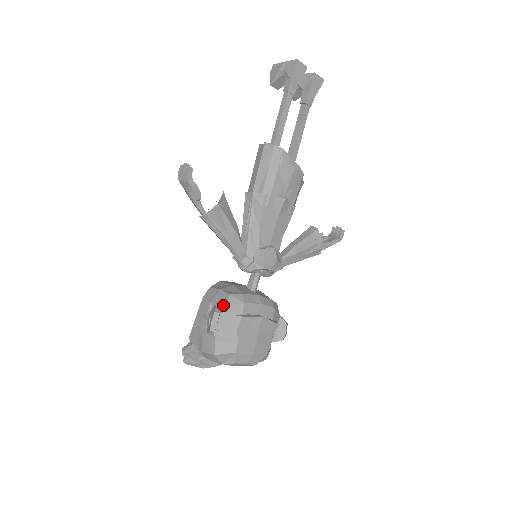
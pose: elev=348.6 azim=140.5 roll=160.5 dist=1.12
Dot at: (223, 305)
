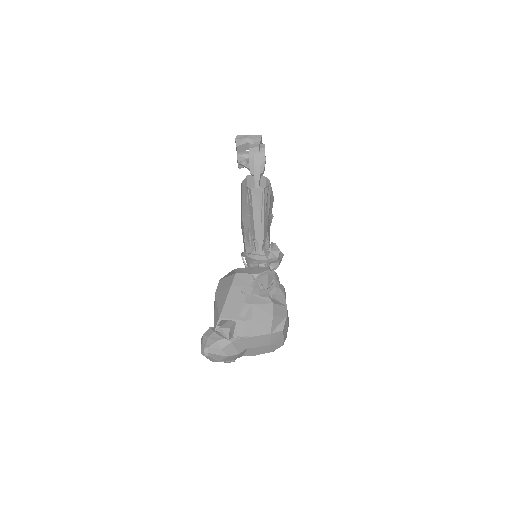
Dot at: occluded
